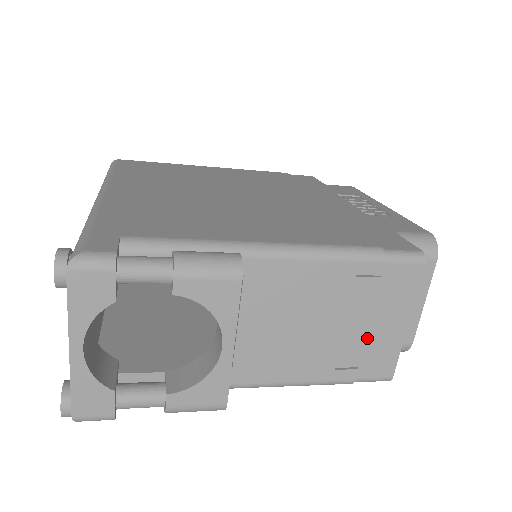
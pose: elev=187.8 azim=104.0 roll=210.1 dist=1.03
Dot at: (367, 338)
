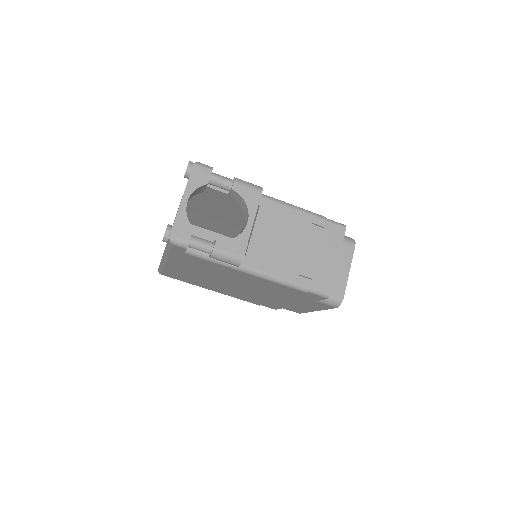
Dot at: (317, 262)
